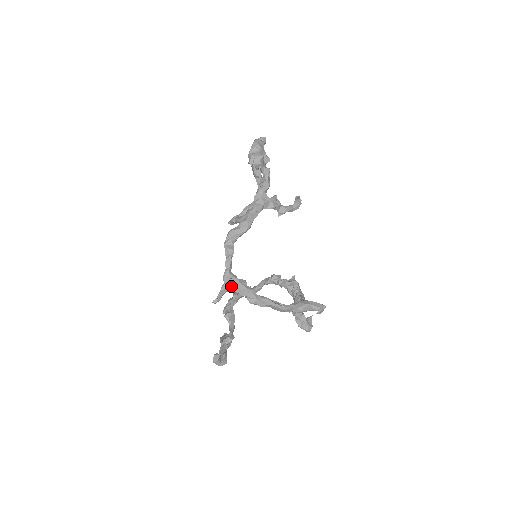
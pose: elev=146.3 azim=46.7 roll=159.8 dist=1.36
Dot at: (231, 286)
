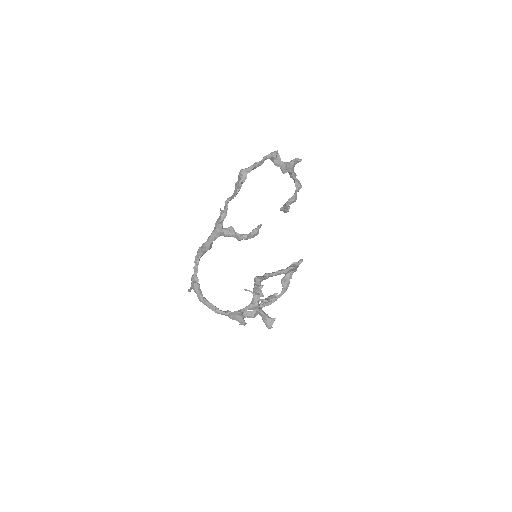
Dot at: (191, 286)
